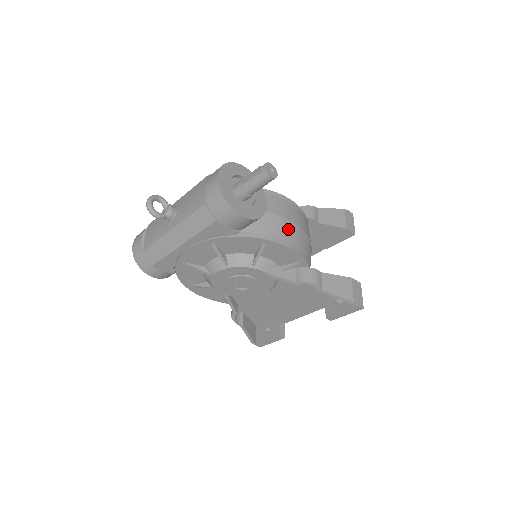
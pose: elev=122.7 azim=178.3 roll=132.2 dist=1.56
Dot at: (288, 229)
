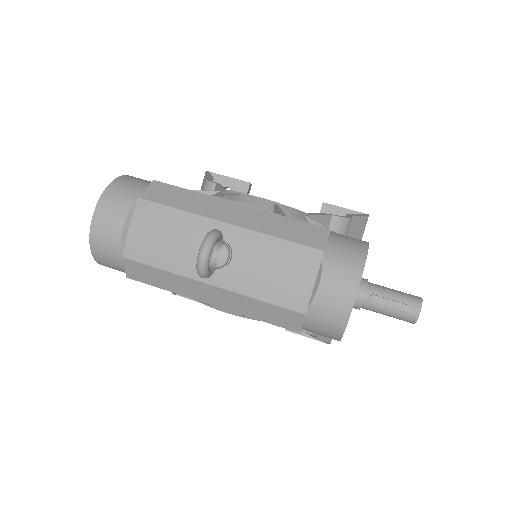
Dot at: occluded
